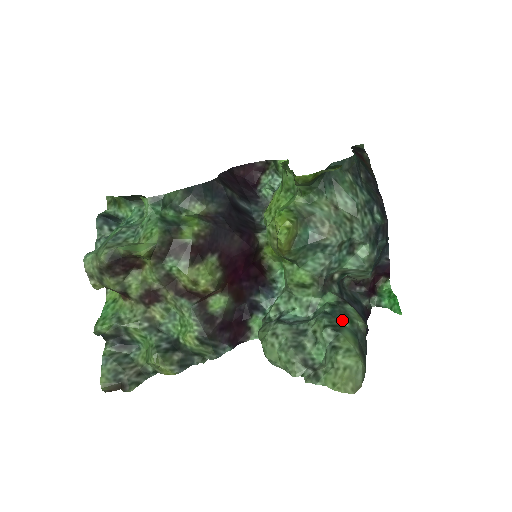
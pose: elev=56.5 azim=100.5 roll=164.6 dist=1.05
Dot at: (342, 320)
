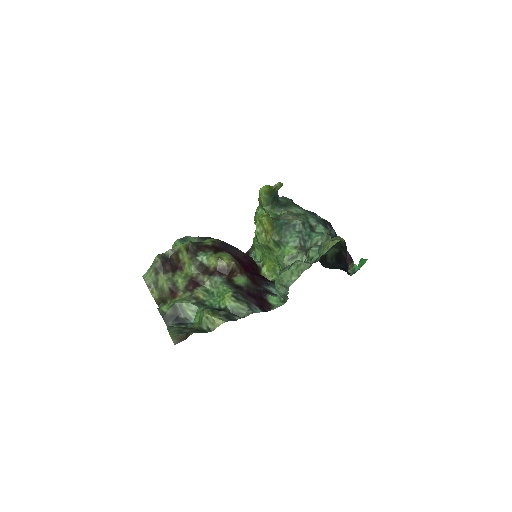
Dot at: occluded
